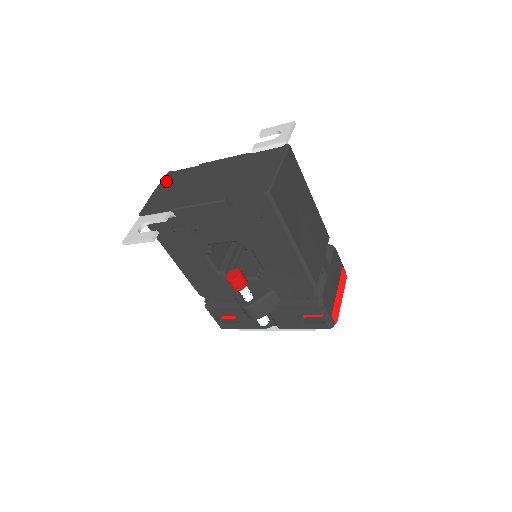
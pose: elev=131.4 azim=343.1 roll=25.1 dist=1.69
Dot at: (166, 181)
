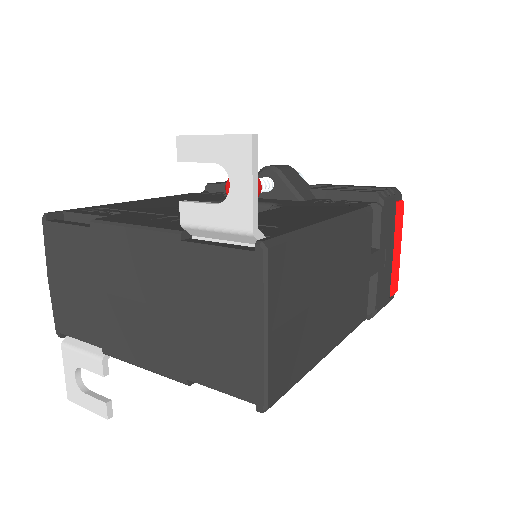
Dot at: (53, 254)
